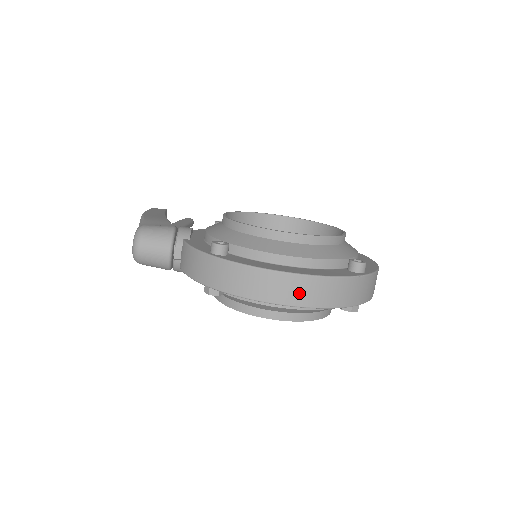
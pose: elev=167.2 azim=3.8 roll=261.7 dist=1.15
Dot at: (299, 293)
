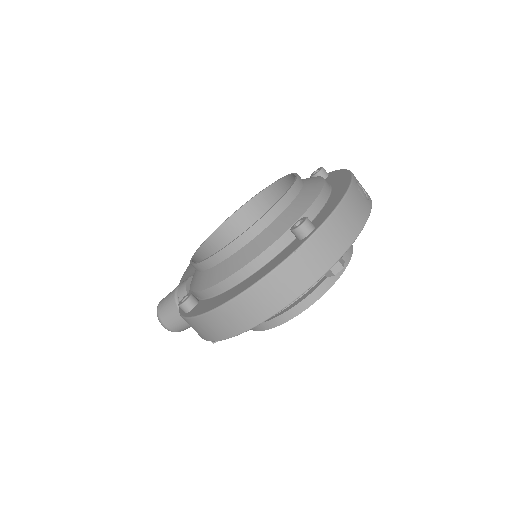
Dot at: (253, 311)
